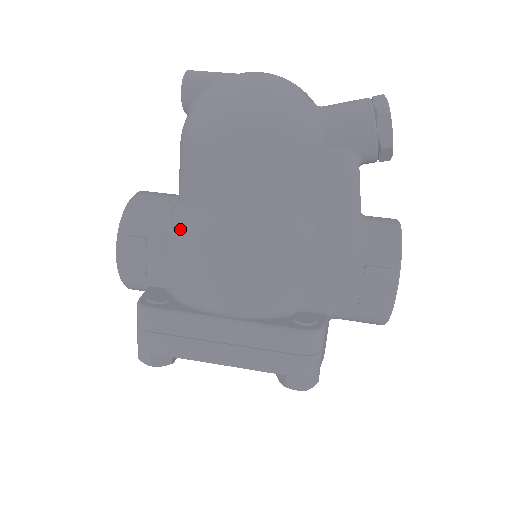
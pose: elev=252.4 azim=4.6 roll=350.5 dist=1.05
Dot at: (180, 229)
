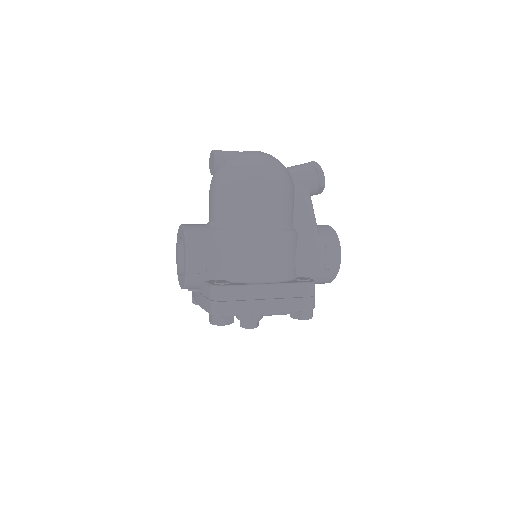
Dot at: (231, 238)
